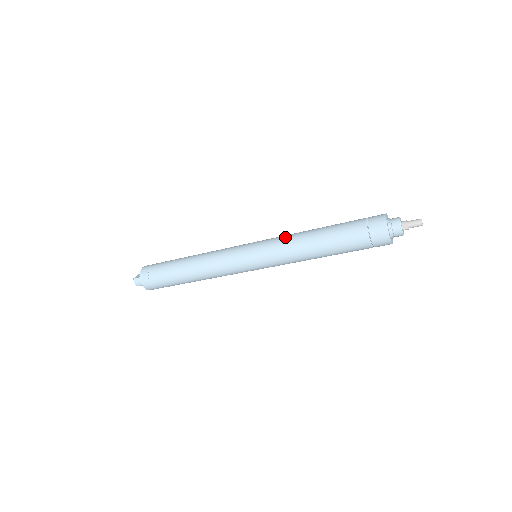
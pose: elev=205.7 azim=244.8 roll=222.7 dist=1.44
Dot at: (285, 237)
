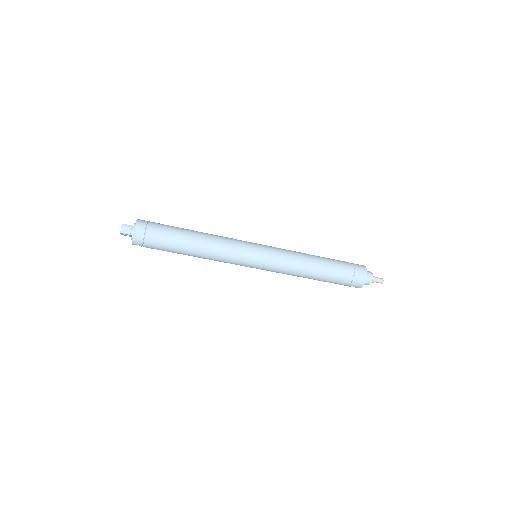
Dot at: (289, 250)
